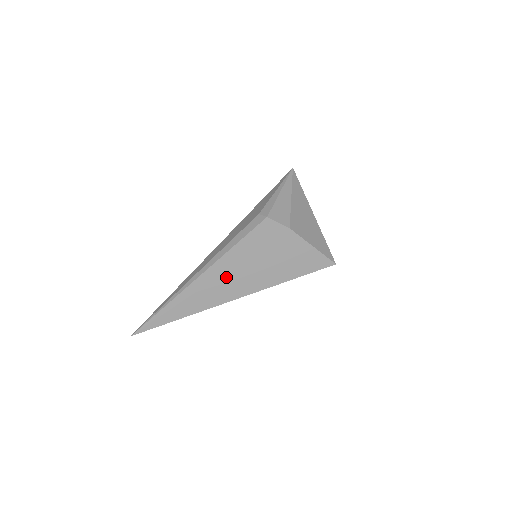
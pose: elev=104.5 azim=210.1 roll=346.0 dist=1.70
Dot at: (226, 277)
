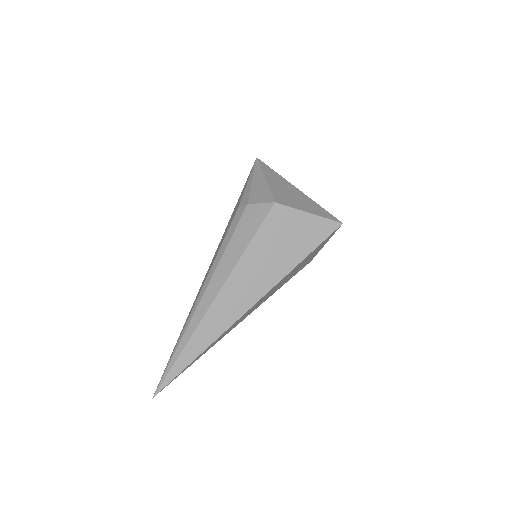
Dot at: (230, 285)
